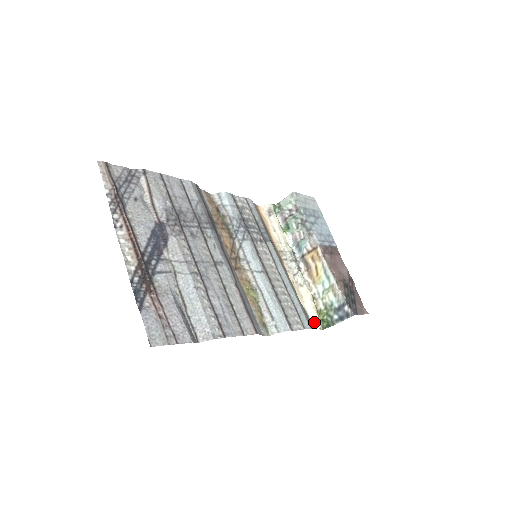
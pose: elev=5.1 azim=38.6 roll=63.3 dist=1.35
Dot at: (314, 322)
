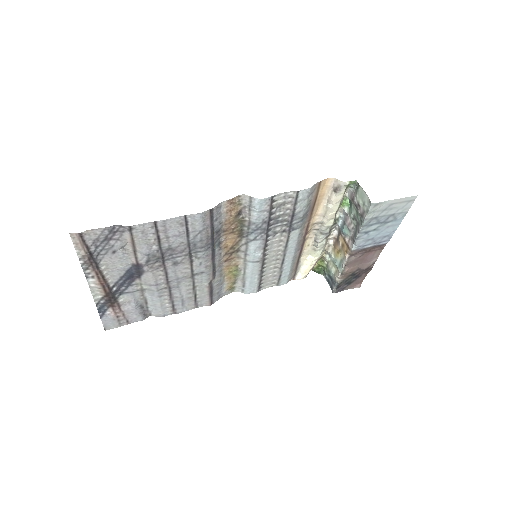
Dot at: (300, 275)
